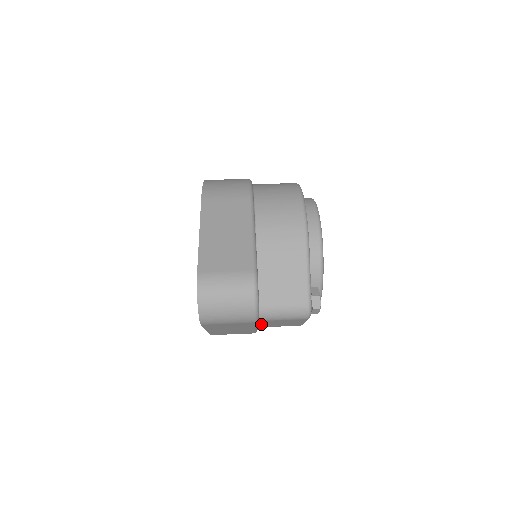
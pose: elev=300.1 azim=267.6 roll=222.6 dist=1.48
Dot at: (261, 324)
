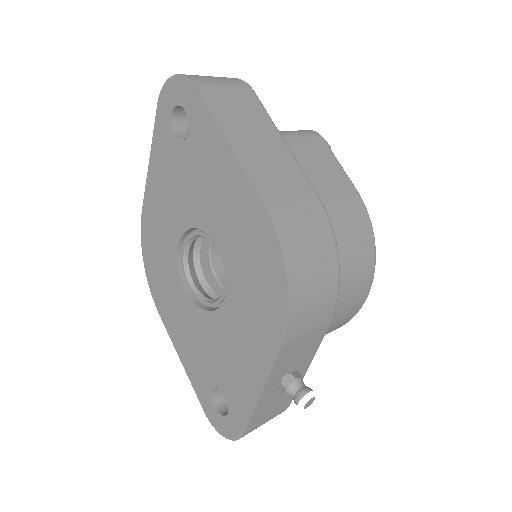
Dot at: occluded
